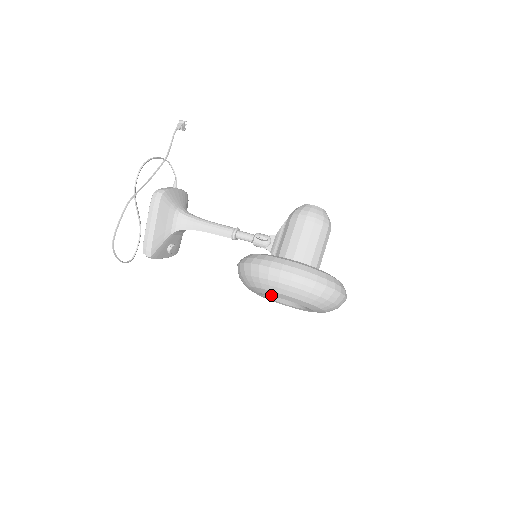
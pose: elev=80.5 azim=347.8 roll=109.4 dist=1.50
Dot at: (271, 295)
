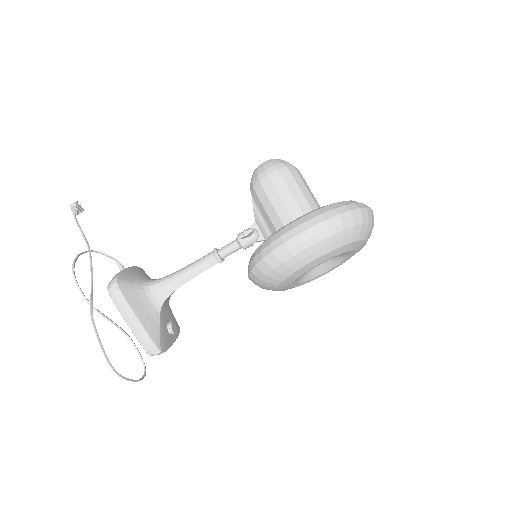
Dot at: occluded
